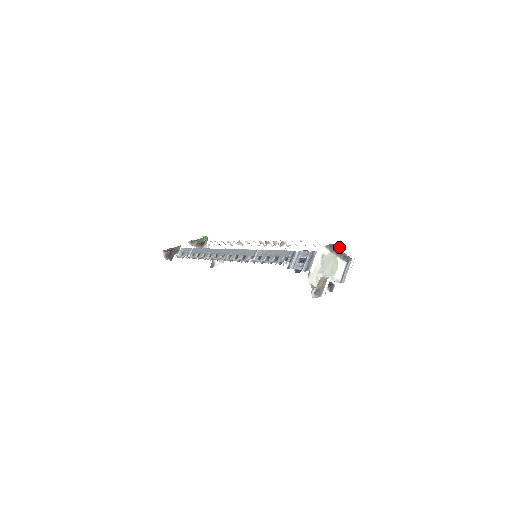
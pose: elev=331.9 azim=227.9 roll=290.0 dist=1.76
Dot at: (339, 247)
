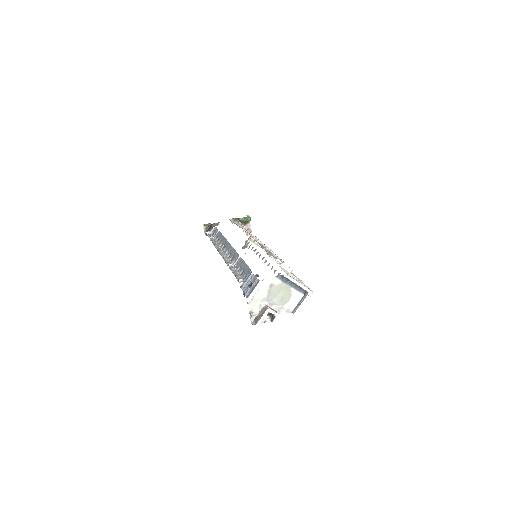
Dot at: (292, 279)
